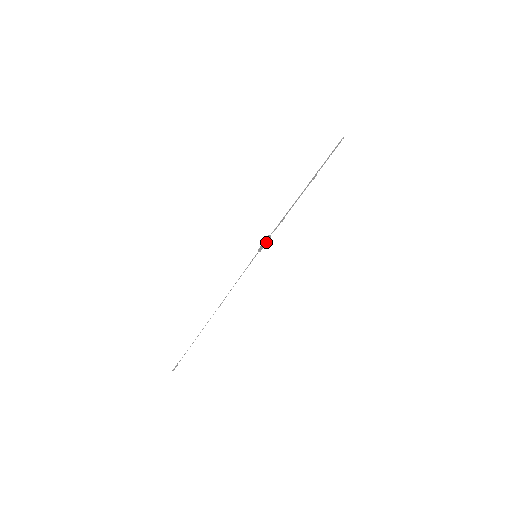
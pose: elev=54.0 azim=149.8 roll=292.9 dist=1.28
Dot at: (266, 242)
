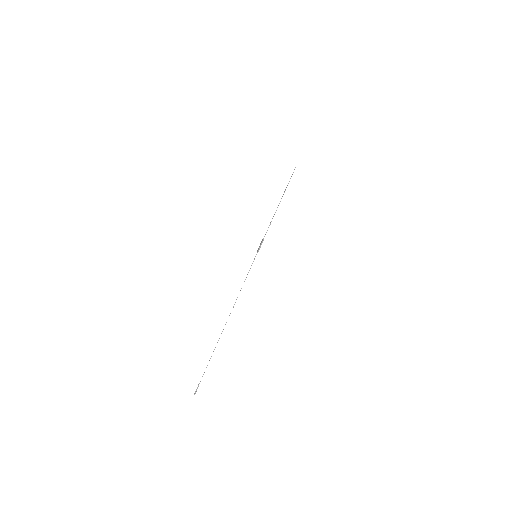
Dot at: (261, 243)
